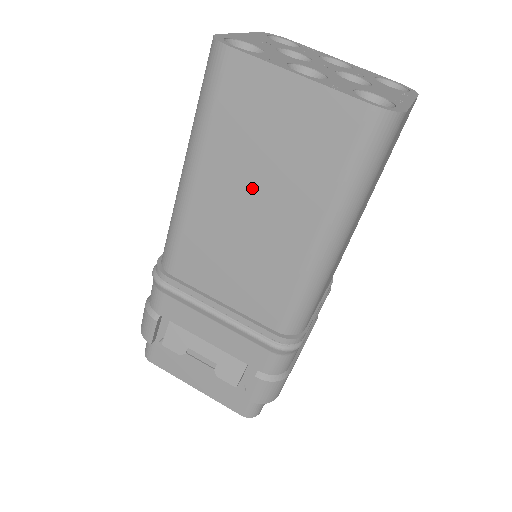
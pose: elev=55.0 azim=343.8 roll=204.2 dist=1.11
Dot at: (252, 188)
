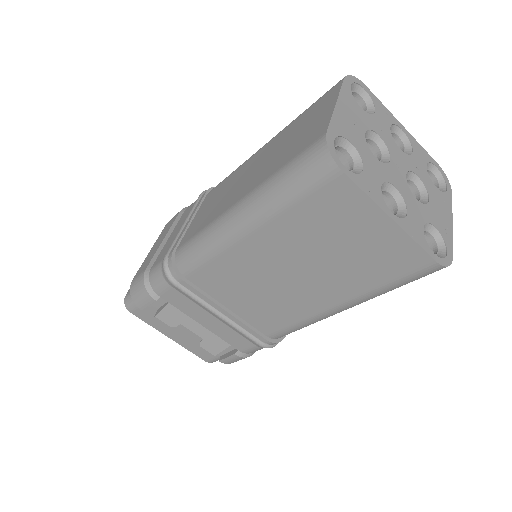
Dot at: (301, 262)
